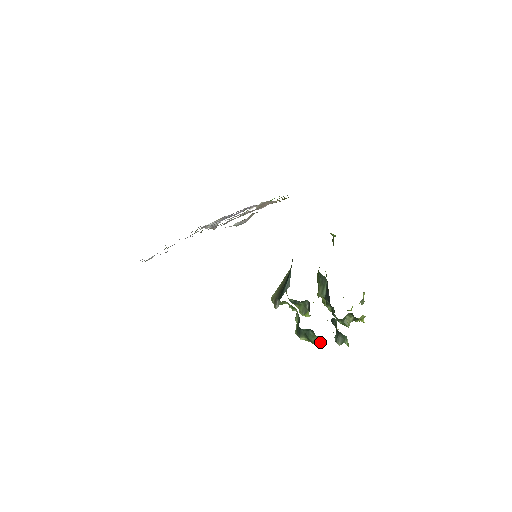
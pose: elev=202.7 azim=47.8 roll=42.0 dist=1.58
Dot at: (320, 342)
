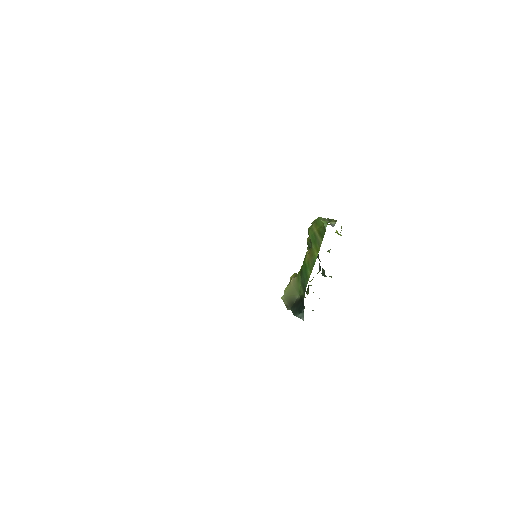
Dot at: occluded
